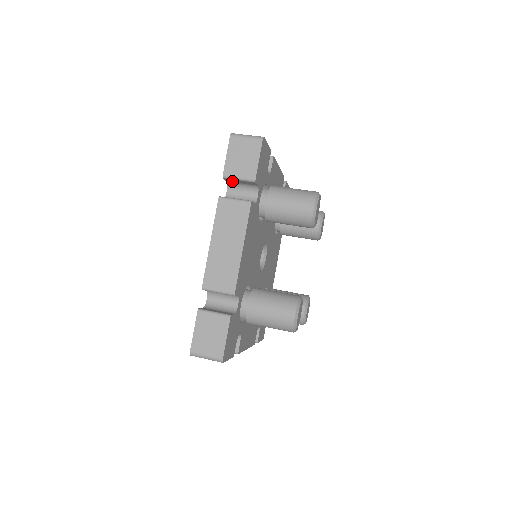
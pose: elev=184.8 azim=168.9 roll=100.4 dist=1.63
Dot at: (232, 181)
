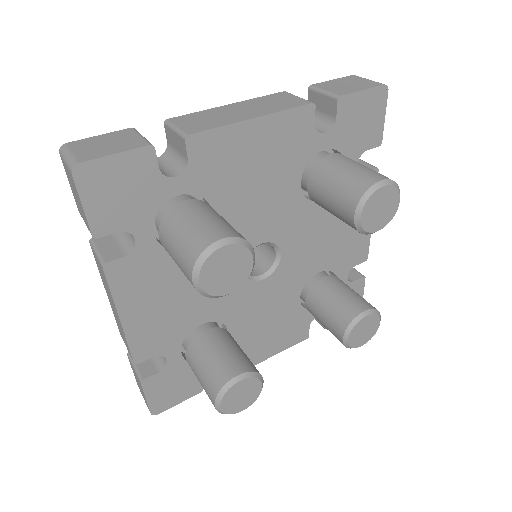
Dot at: occluded
